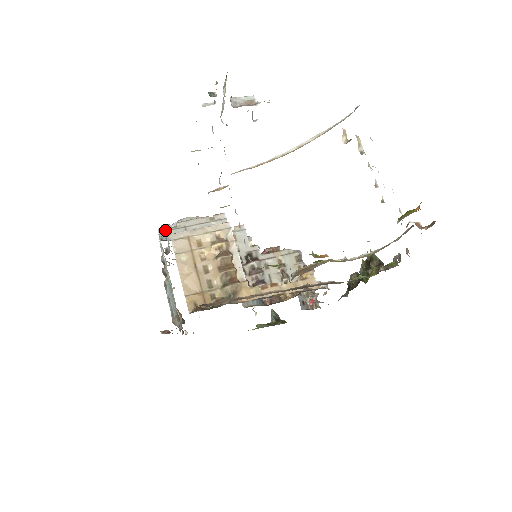
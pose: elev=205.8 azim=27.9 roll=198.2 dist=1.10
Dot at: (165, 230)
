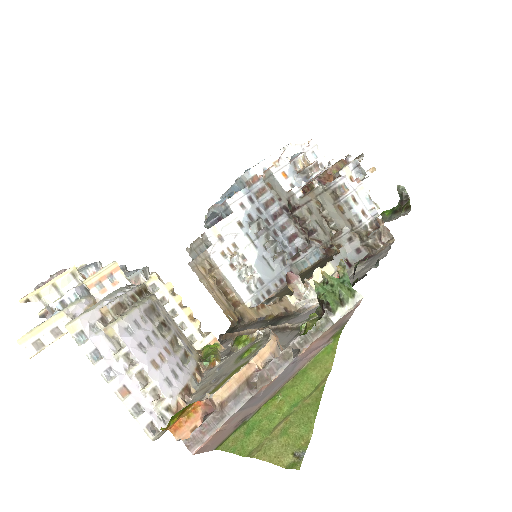
Dot at: (189, 253)
